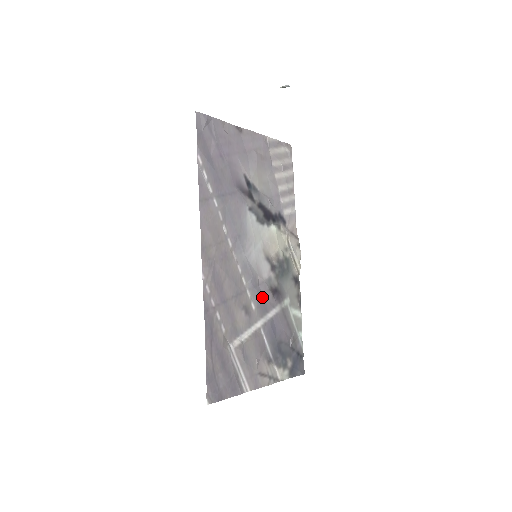
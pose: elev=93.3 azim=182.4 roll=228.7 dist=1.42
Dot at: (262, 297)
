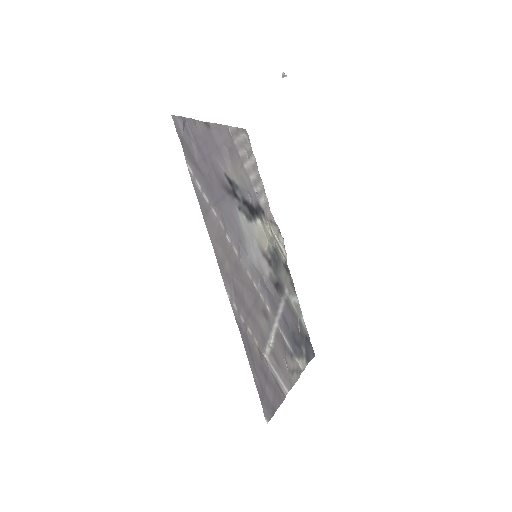
Dot at: (271, 296)
